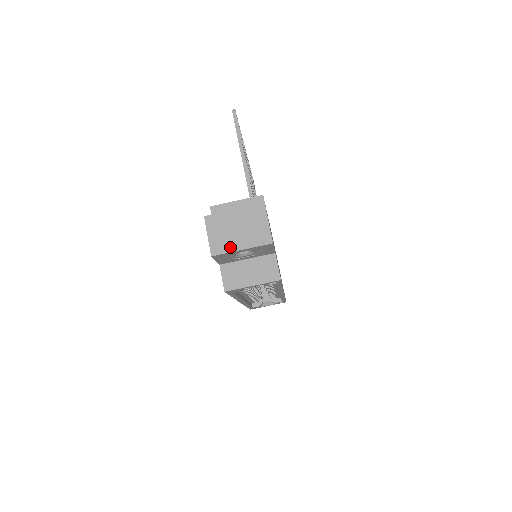
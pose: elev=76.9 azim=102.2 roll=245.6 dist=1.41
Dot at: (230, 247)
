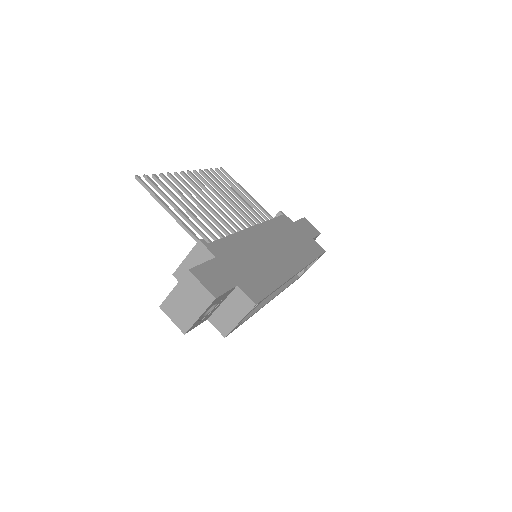
Dot at: (191, 320)
